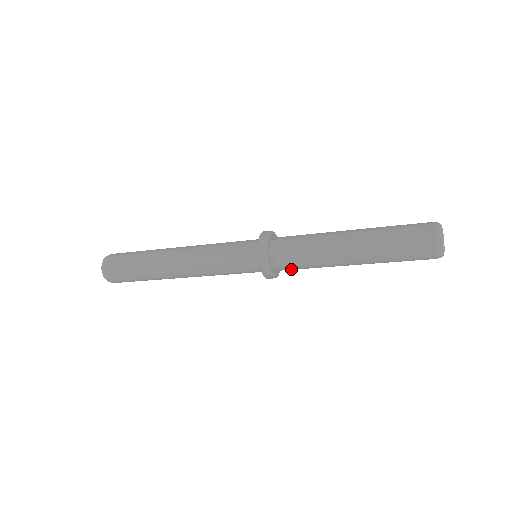
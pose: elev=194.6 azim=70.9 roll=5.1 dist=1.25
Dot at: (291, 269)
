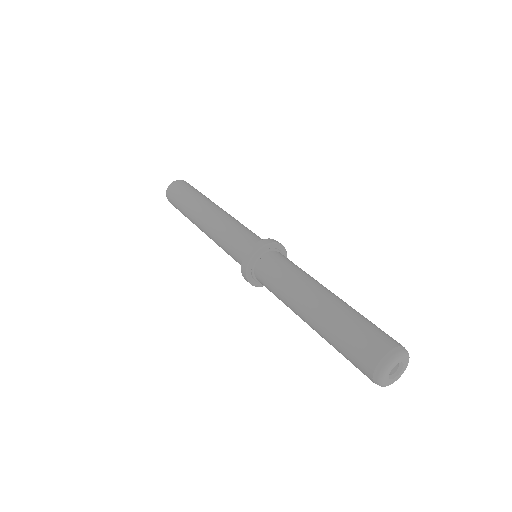
Dot at: occluded
